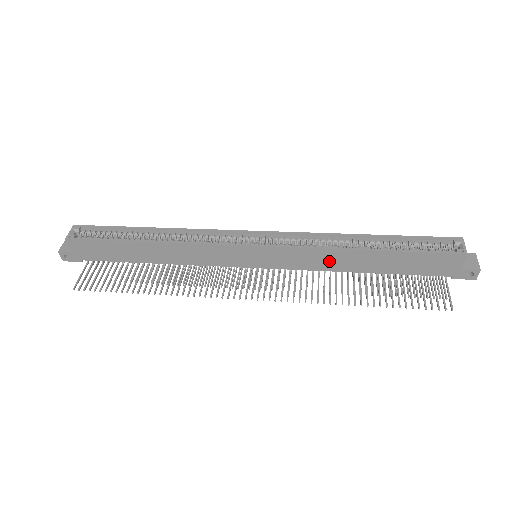
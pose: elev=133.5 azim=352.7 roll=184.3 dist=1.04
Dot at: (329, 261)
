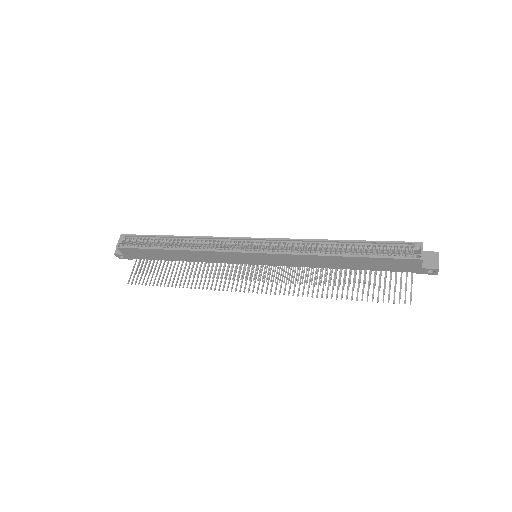
Dot at: (311, 262)
